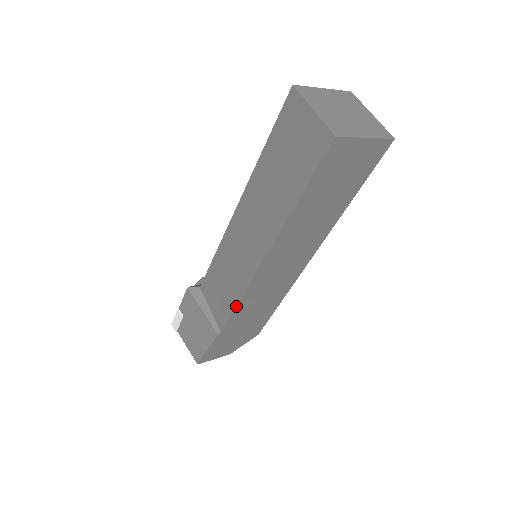
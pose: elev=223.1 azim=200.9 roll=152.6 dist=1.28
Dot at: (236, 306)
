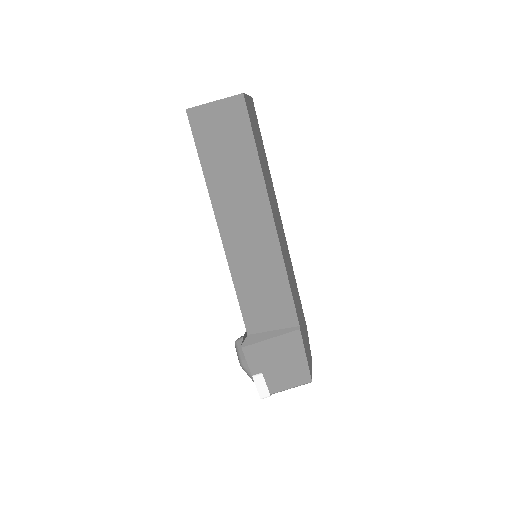
Dot at: (289, 285)
